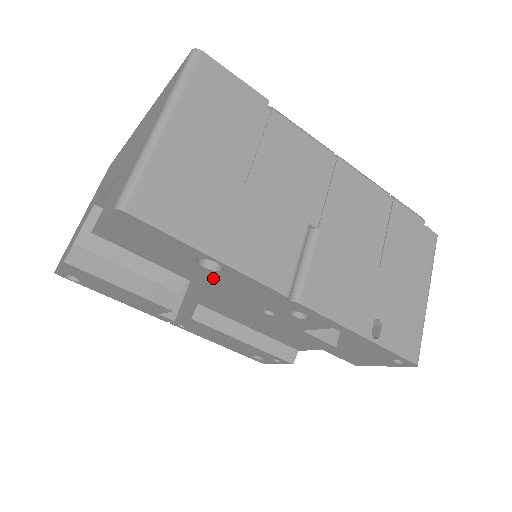
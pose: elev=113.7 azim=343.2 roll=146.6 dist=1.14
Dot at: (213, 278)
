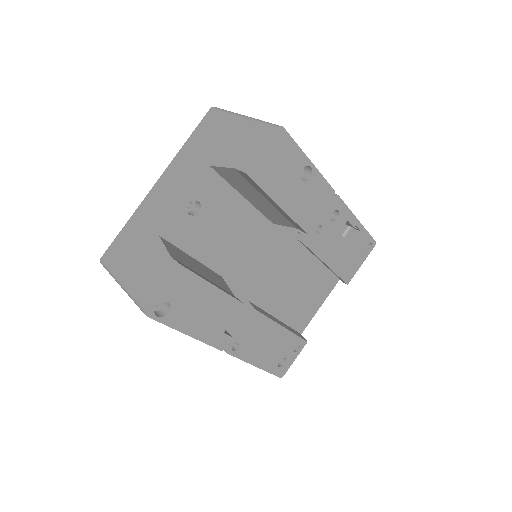
Dot at: (302, 195)
